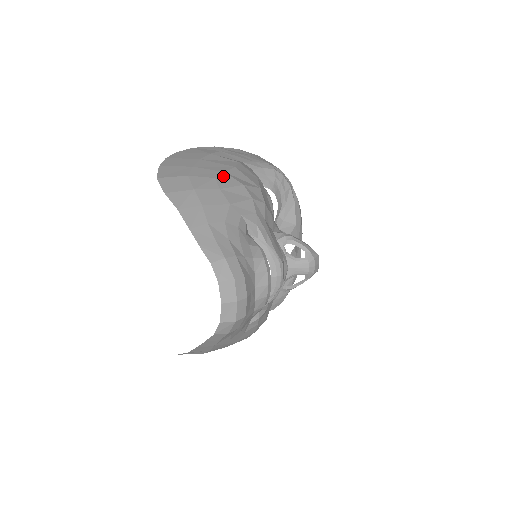
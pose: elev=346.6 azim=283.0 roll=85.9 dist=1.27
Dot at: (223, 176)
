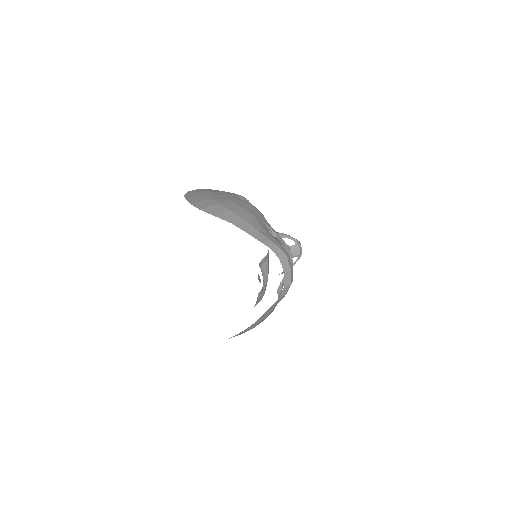
Dot at: (236, 201)
